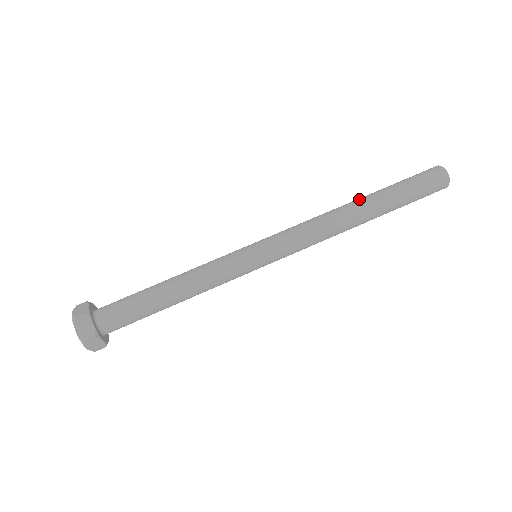
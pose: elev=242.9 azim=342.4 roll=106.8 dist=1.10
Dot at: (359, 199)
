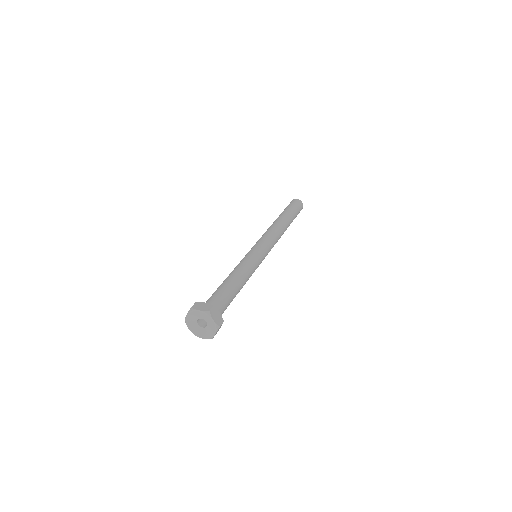
Dot at: occluded
